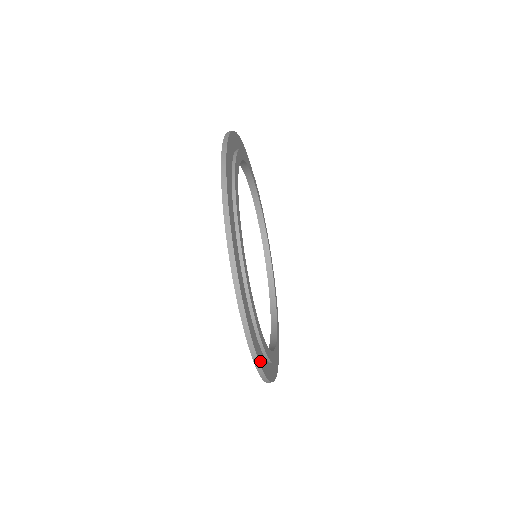
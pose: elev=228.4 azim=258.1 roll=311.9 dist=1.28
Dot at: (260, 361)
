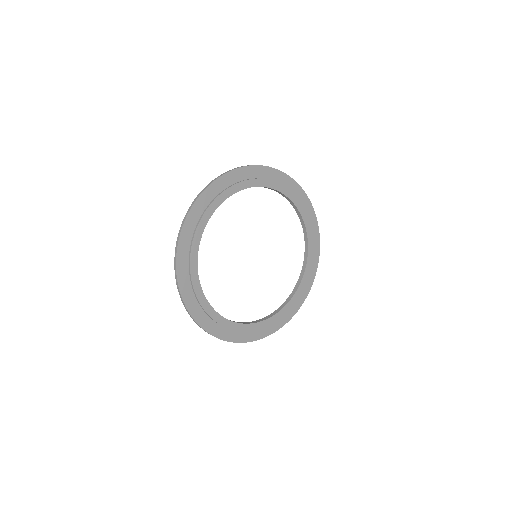
Dot at: (307, 293)
